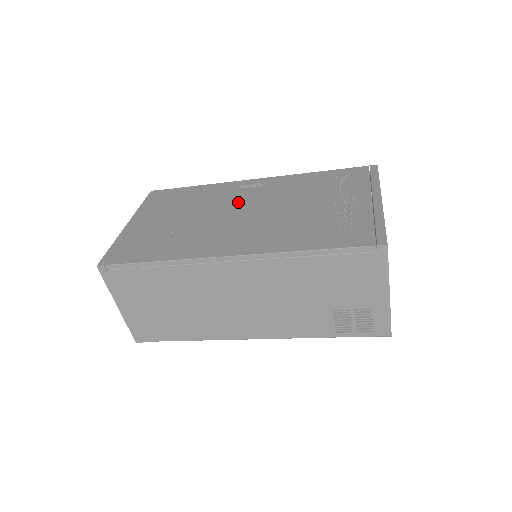
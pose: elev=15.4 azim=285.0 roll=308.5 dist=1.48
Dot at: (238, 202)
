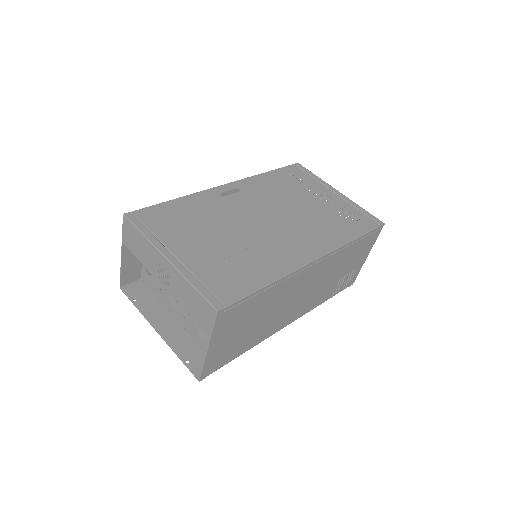
Dot at: (247, 210)
